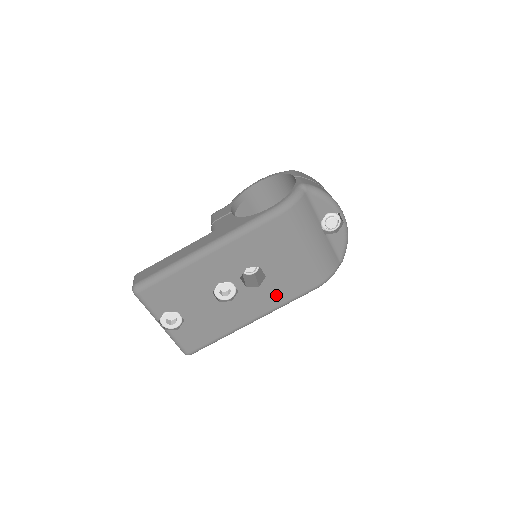
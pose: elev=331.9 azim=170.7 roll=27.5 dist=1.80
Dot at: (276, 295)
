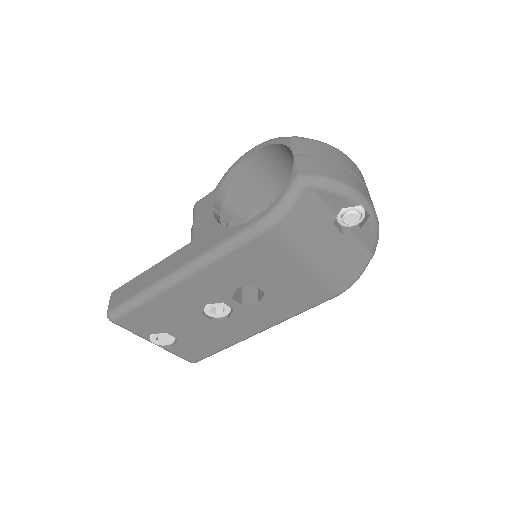
Dot at: (283, 308)
